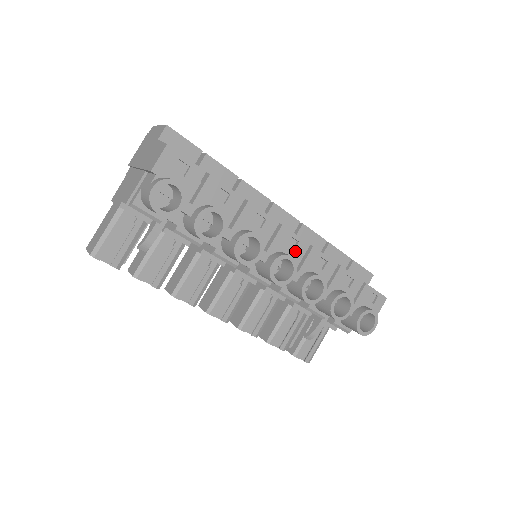
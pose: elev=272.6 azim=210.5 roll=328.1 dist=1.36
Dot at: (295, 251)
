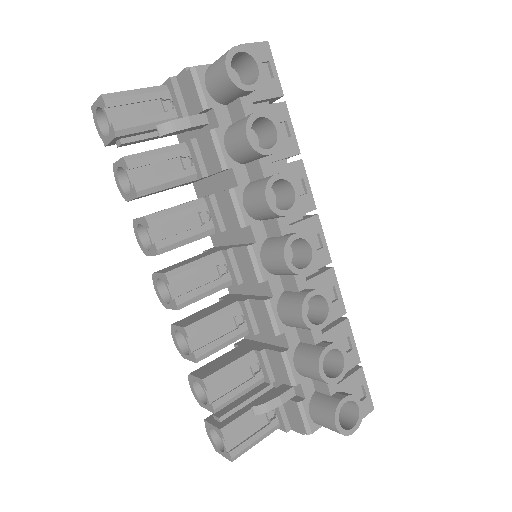
Dot at: occluded
